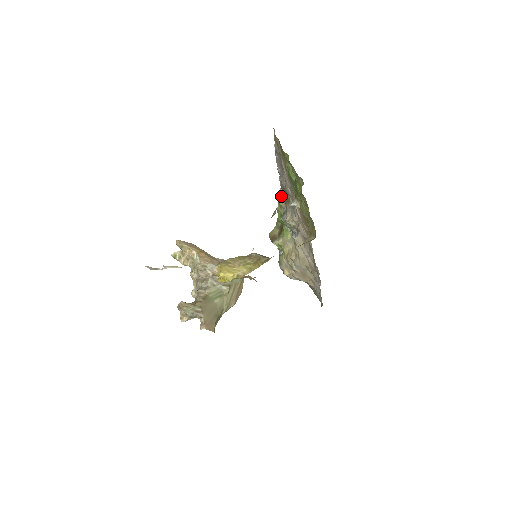
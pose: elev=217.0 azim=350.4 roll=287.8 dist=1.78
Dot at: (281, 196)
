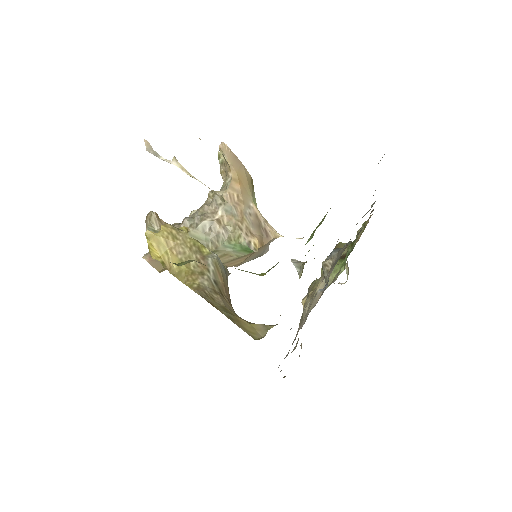
Dot at: occluded
